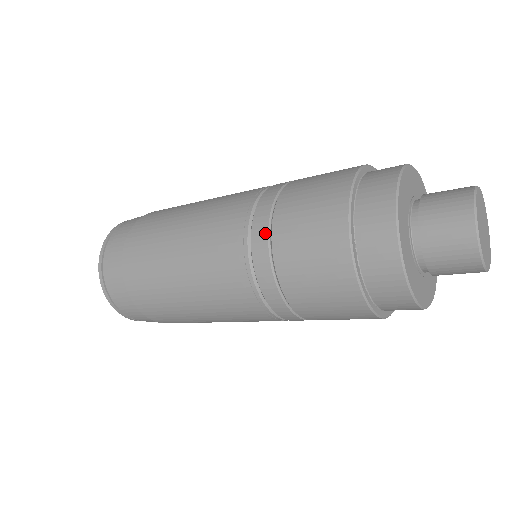
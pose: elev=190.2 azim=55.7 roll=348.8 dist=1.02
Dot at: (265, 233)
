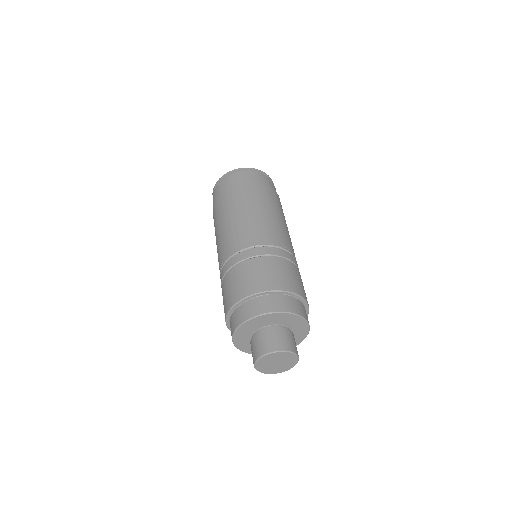
Dot at: (221, 281)
